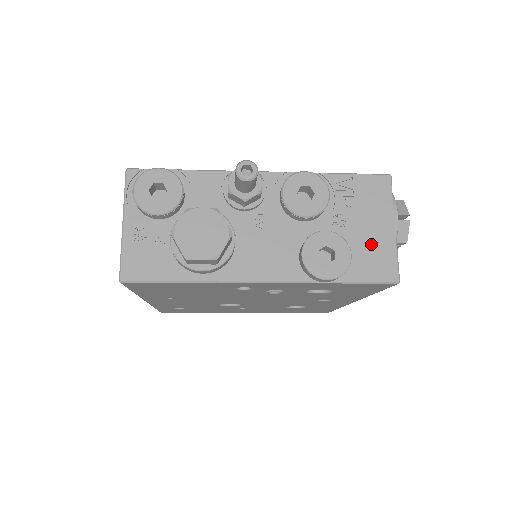
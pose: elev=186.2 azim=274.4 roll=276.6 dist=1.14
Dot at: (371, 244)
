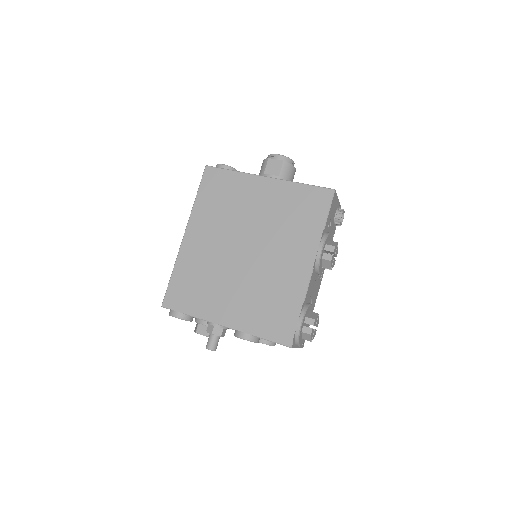
Dot at: occluded
